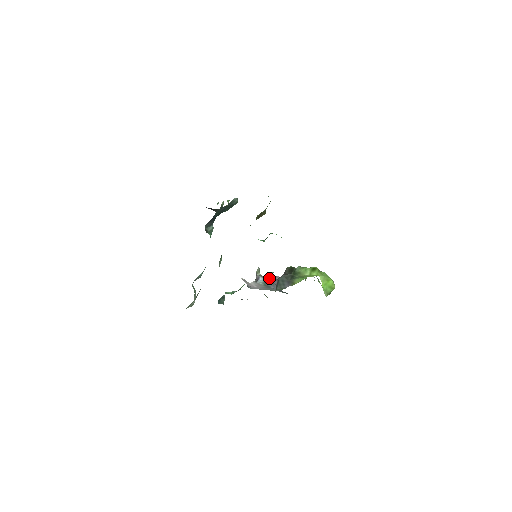
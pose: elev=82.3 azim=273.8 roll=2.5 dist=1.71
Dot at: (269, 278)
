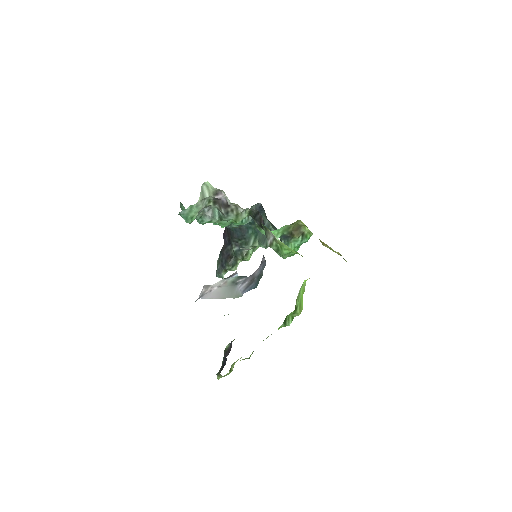
Dot at: occluded
